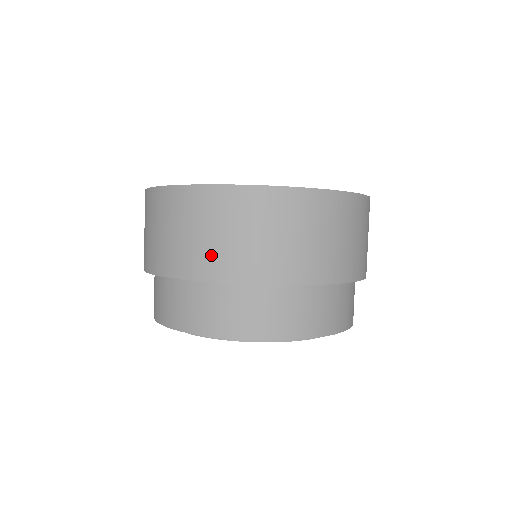
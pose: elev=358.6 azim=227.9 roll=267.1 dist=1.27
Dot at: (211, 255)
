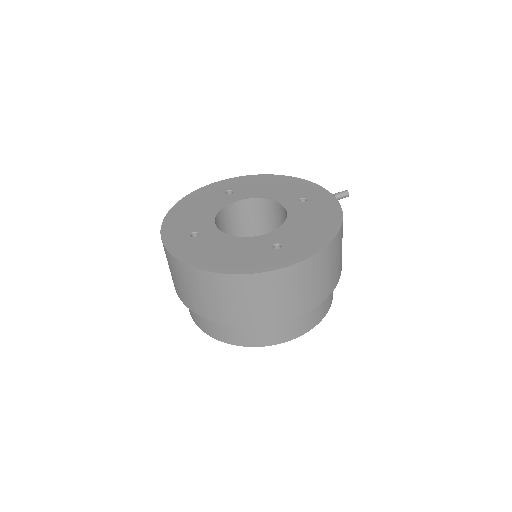
Dot at: (198, 303)
